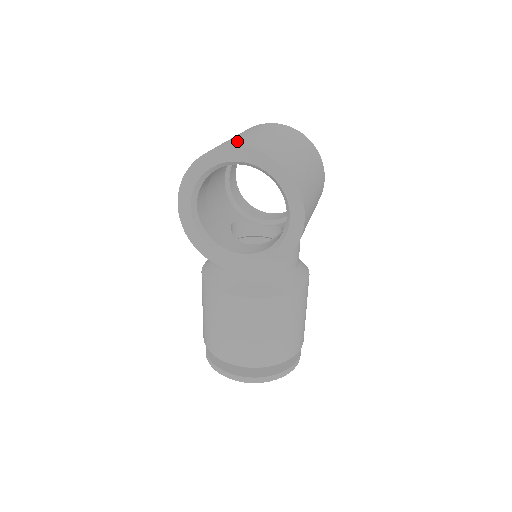
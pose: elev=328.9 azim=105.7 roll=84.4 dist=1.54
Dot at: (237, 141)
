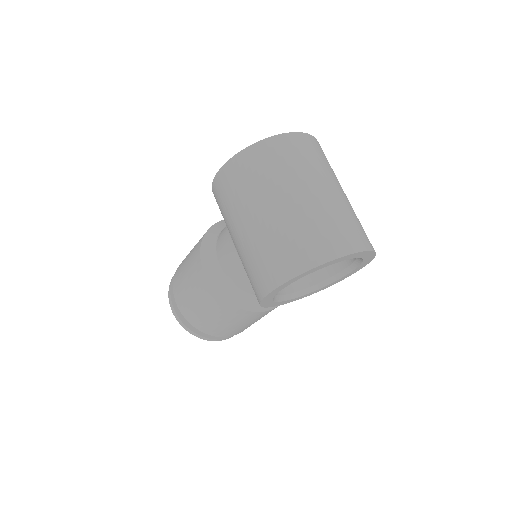
Dot at: (341, 233)
